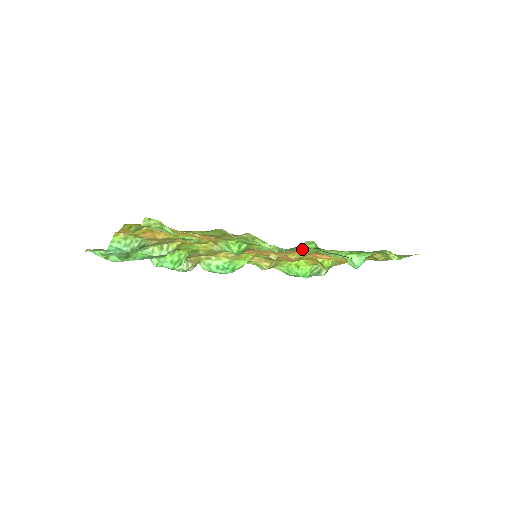
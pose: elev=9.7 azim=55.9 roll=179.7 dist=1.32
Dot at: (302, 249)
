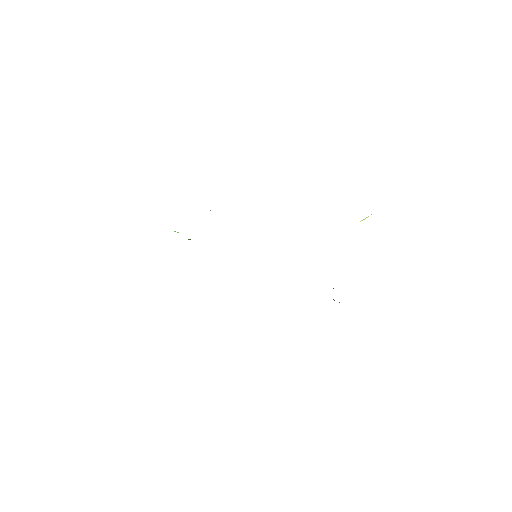
Dot at: occluded
